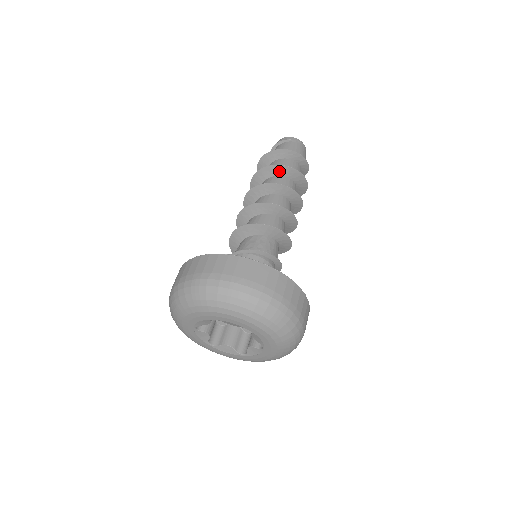
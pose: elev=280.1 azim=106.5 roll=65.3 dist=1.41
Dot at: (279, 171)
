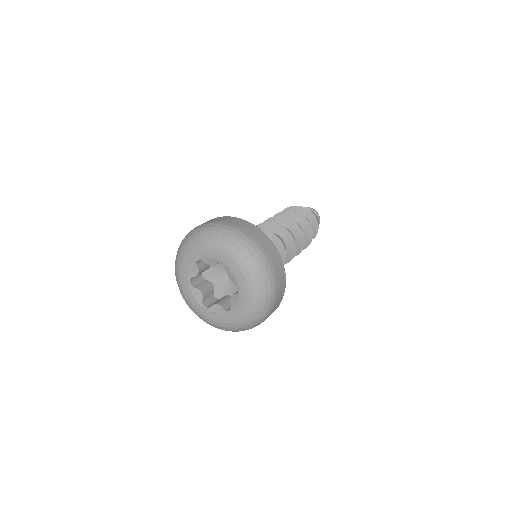
Dot at: (302, 222)
